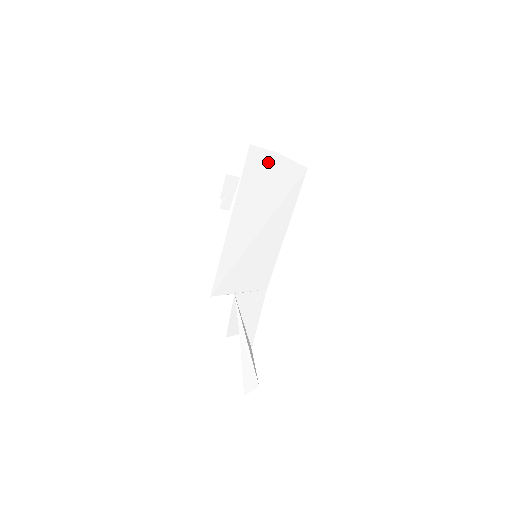
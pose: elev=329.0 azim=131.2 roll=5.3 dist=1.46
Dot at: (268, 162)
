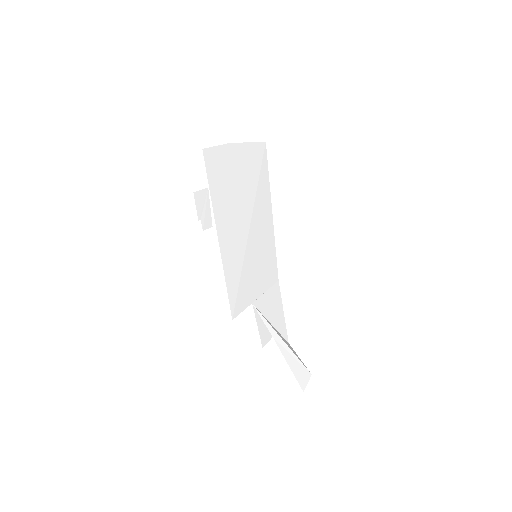
Dot at: (227, 157)
